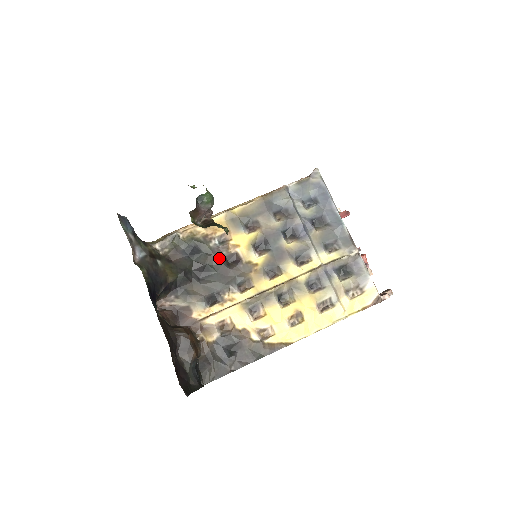
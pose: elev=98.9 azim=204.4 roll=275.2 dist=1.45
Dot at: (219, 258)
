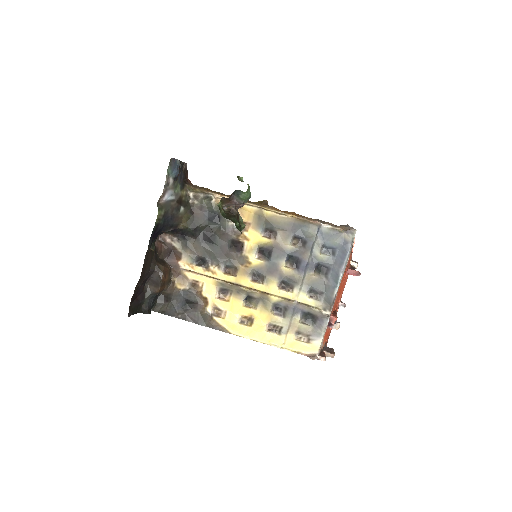
Dot at: (228, 237)
